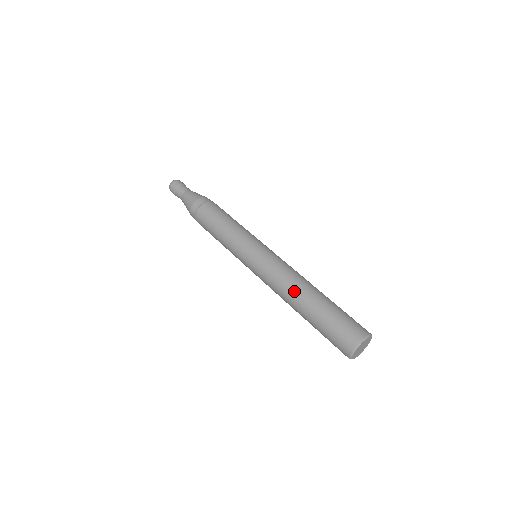
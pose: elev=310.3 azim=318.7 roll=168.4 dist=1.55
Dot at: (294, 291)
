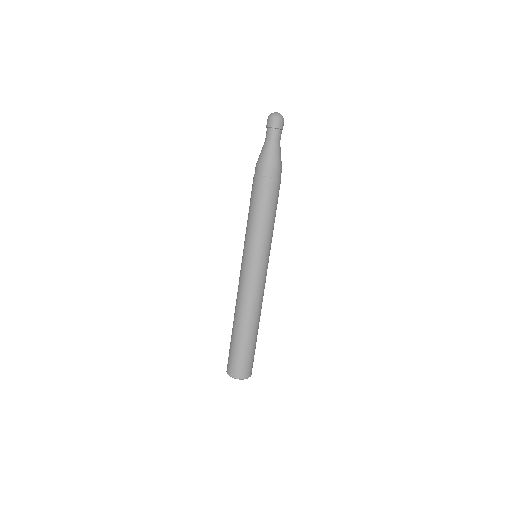
Dot at: (241, 314)
